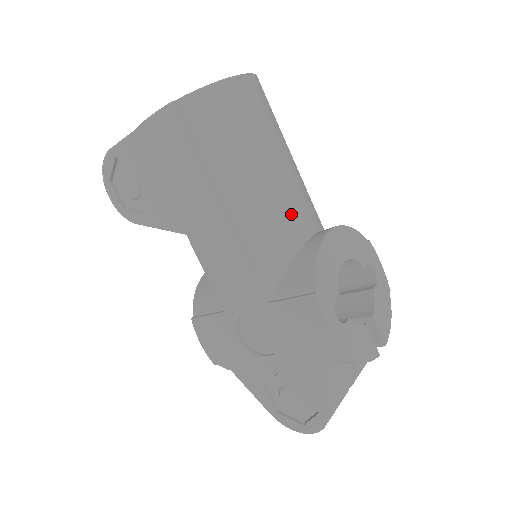
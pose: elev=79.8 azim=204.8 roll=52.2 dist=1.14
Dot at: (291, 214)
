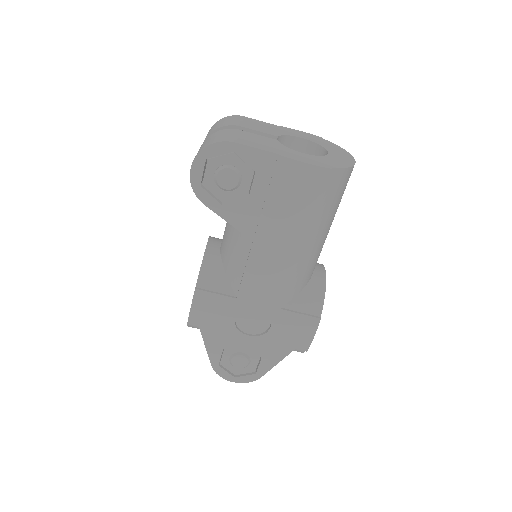
Dot at: occluded
